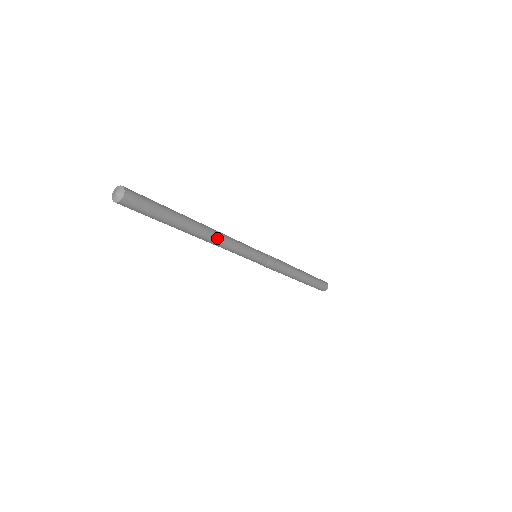
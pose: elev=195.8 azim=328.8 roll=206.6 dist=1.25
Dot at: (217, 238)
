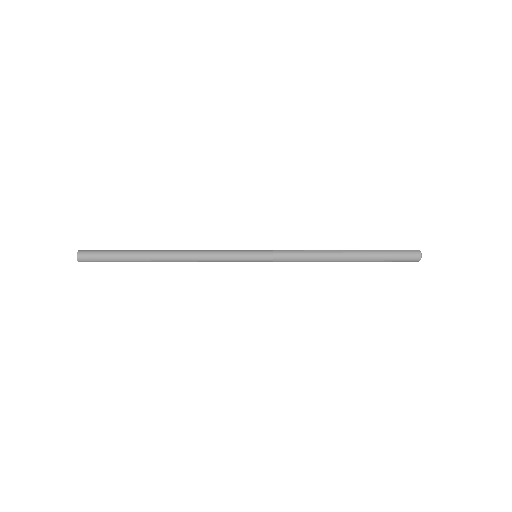
Dot at: (184, 261)
